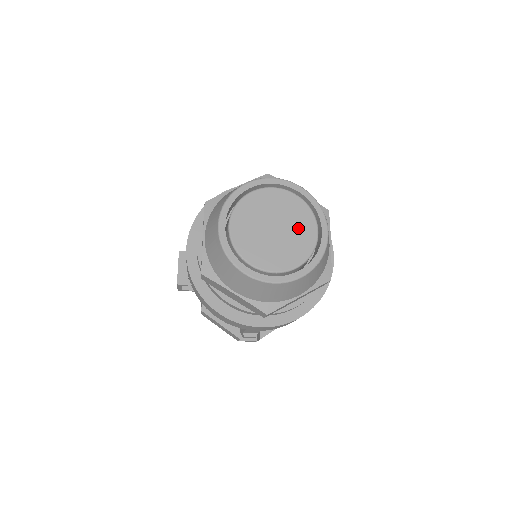
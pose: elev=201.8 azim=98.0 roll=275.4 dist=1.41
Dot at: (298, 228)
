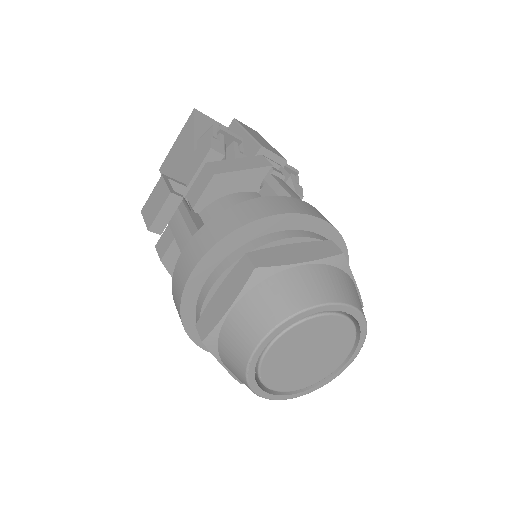
Dot at: (330, 358)
